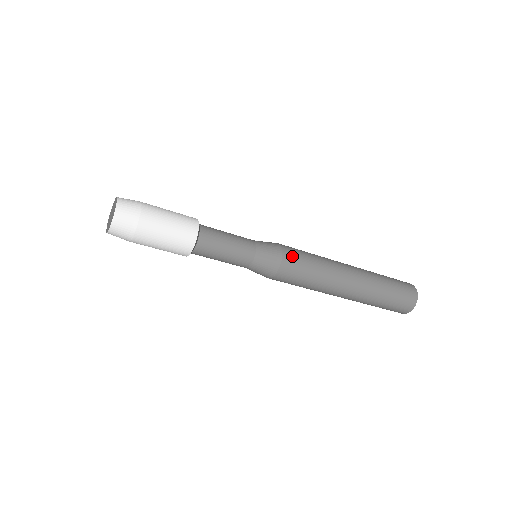
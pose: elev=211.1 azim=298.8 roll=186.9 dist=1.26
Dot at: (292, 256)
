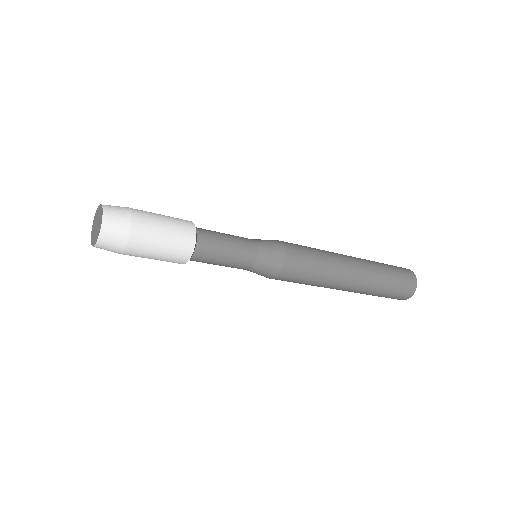
Dot at: (290, 275)
